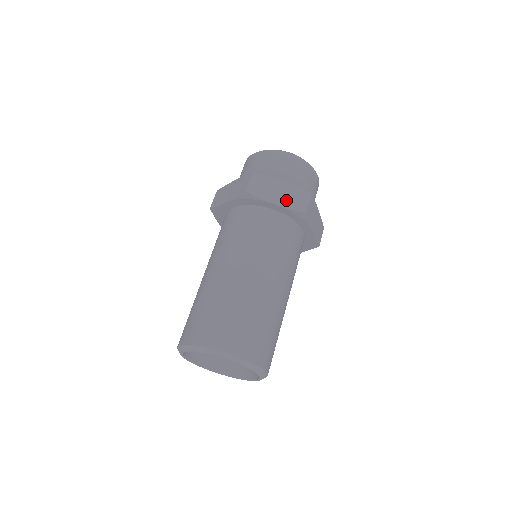
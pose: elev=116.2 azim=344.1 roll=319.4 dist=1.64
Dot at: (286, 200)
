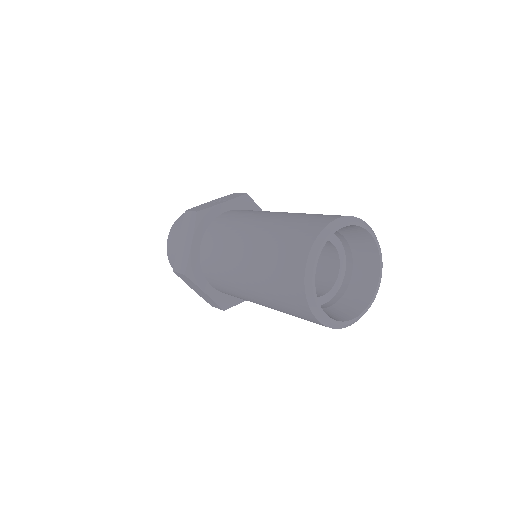
Dot at: occluded
